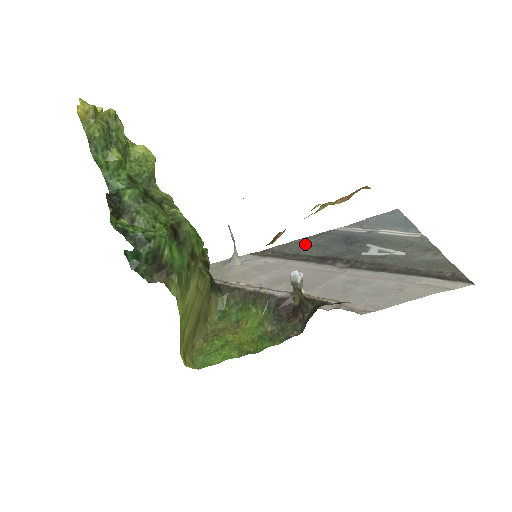
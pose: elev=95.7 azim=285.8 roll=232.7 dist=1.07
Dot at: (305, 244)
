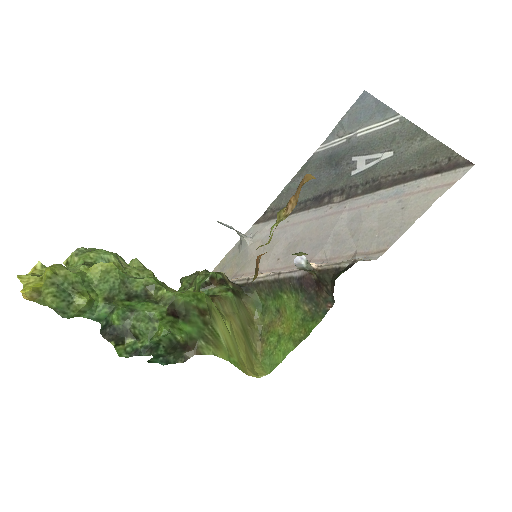
Dot at: (296, 187)
